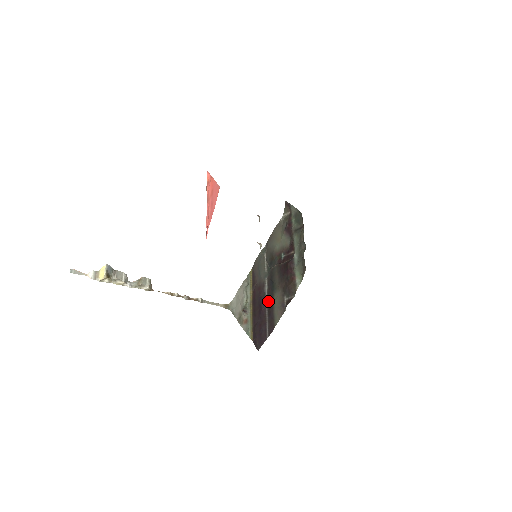
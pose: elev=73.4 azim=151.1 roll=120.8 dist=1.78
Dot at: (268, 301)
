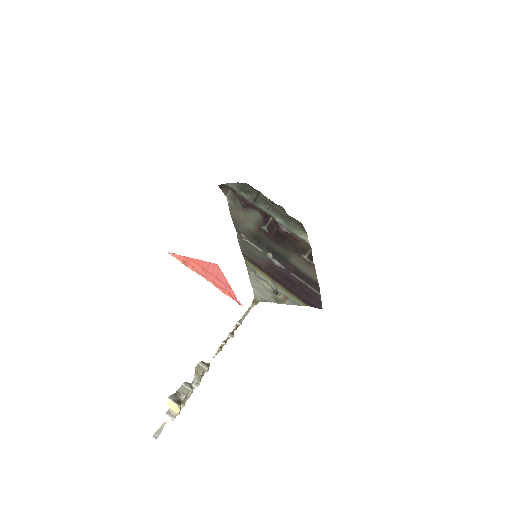
Dot at: (290, 270)
